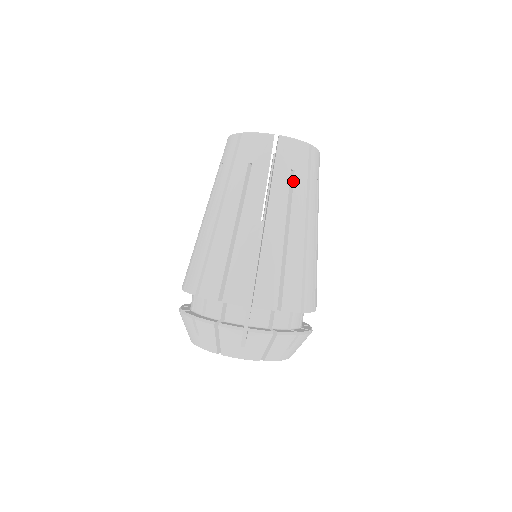
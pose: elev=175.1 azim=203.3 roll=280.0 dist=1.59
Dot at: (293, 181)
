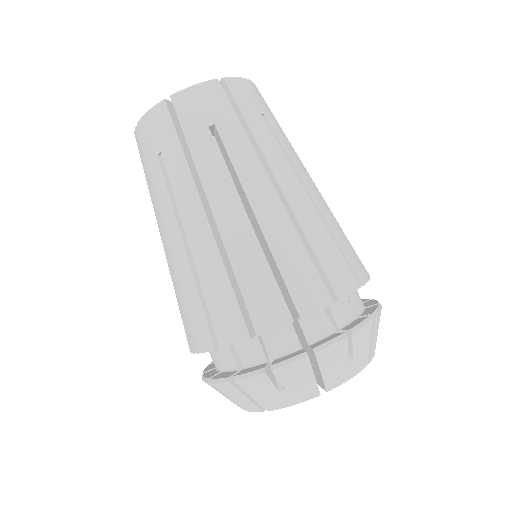
Dot at: (271, 128)
